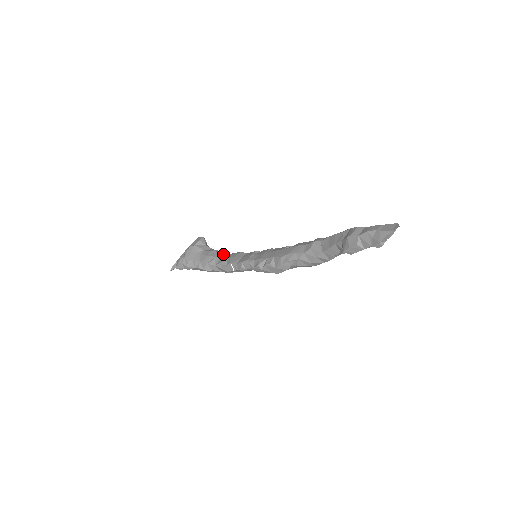
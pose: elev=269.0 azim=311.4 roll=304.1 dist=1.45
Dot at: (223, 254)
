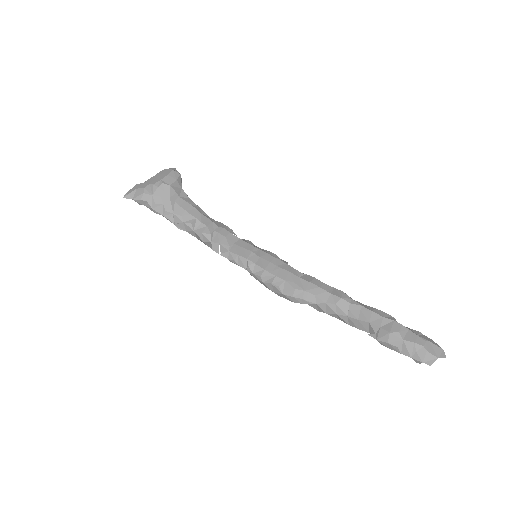
Dot at: (206, 218)
